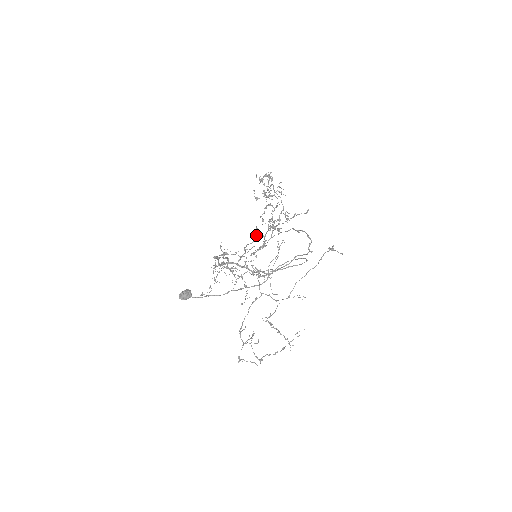
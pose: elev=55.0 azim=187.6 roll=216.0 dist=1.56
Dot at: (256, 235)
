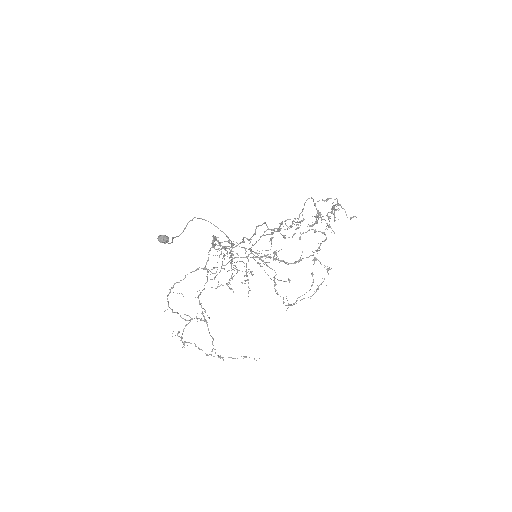
Dot at: occluded
